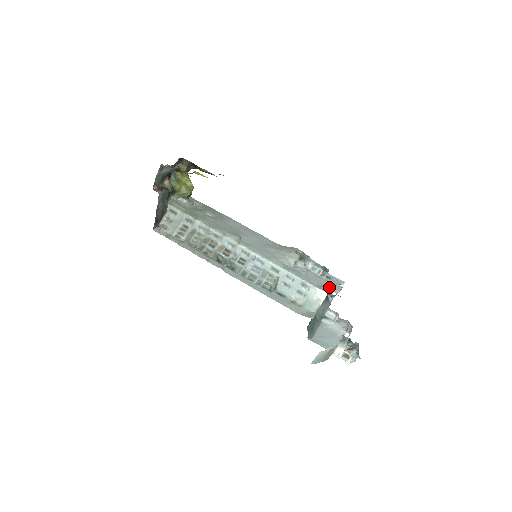
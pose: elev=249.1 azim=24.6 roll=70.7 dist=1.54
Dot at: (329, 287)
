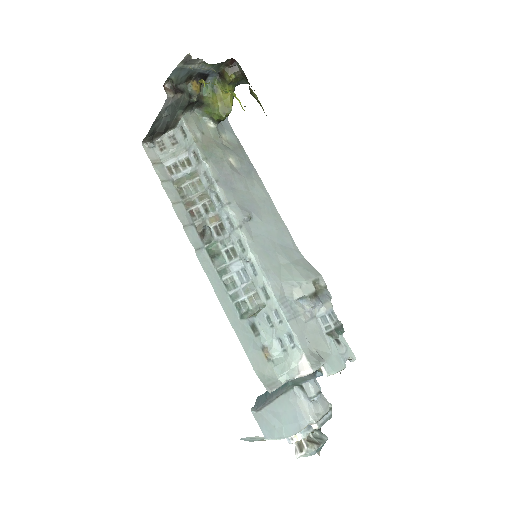
Dot at: (322, 363)
